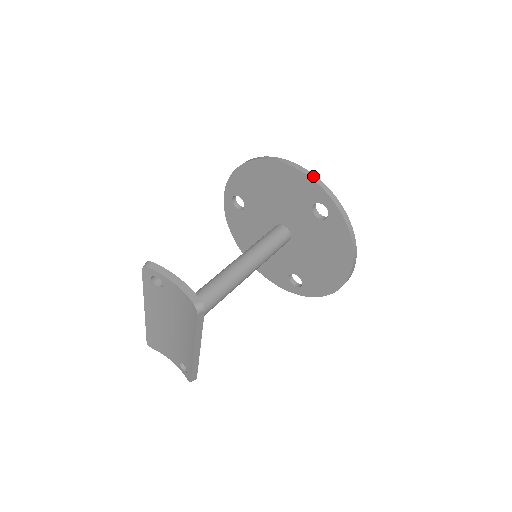
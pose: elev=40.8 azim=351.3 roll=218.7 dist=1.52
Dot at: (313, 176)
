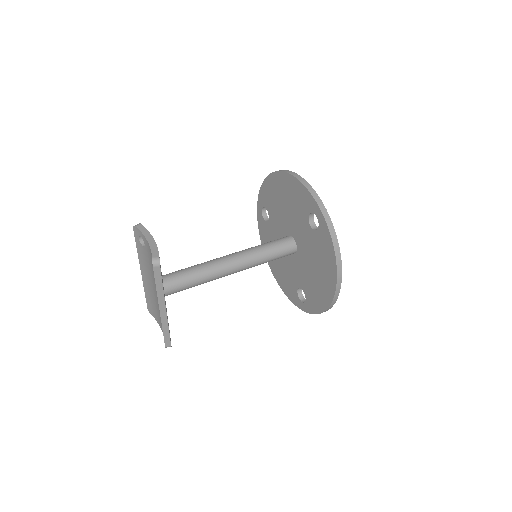
Dot at: (309, 187)
